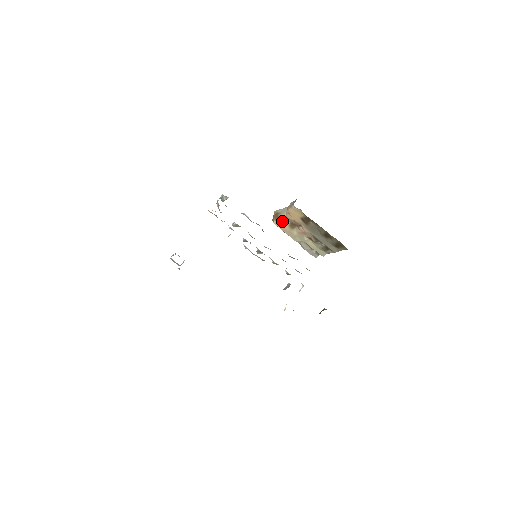
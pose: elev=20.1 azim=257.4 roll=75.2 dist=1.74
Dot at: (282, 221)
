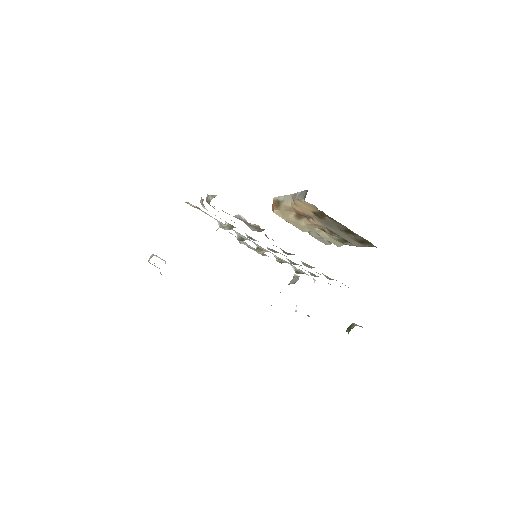
Dot at: (285, 211)
